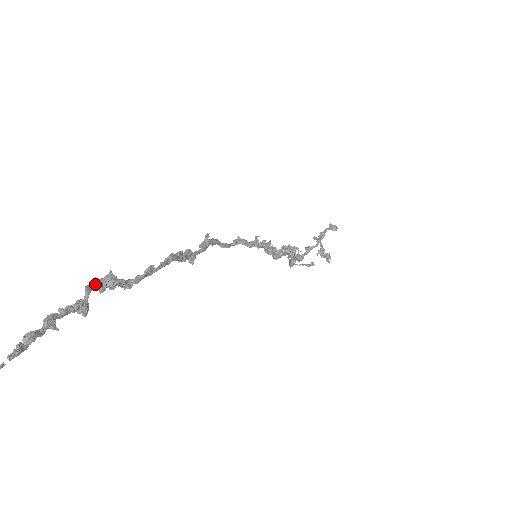
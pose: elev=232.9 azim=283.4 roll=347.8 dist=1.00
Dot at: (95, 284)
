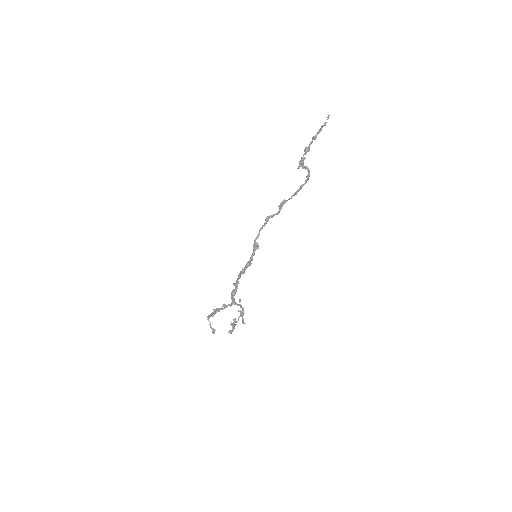
Dot at: (304, 157)
